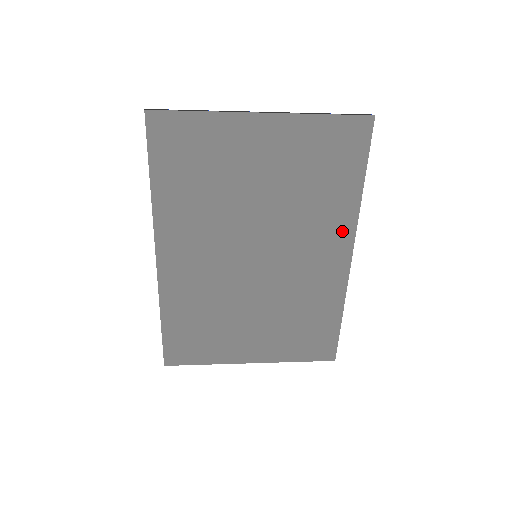
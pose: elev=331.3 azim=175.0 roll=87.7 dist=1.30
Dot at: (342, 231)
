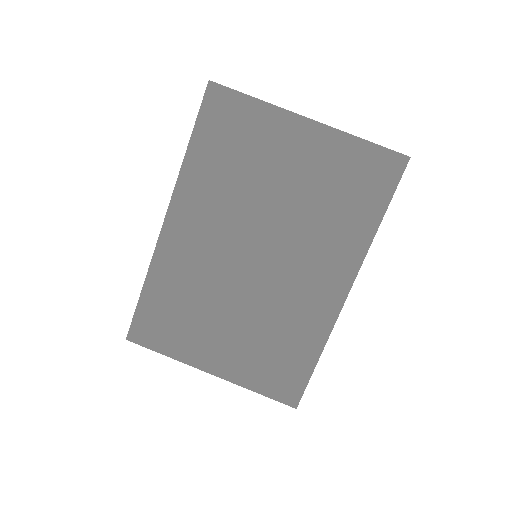
Dot at: (347, 262)
